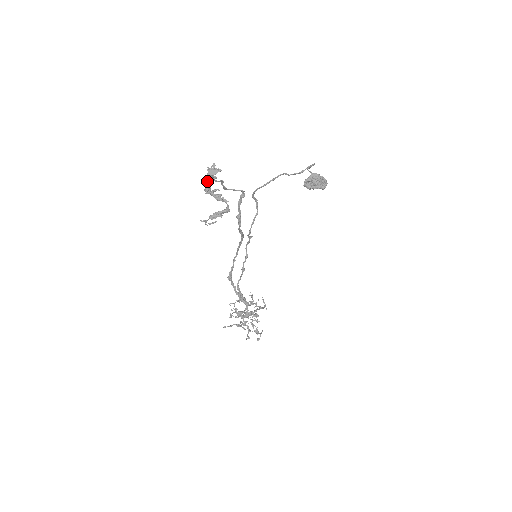
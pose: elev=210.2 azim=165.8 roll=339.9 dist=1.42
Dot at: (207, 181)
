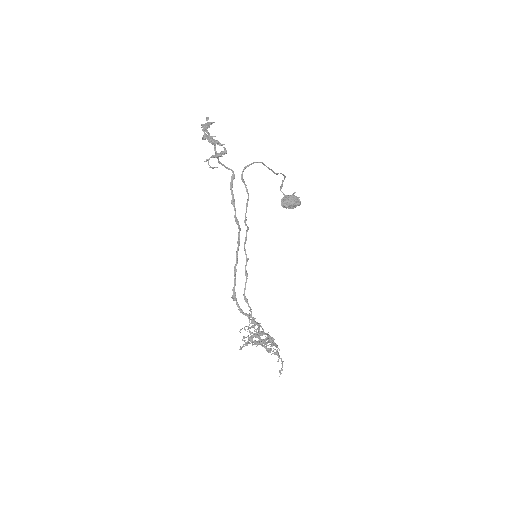
Dot at: (203, 131)
